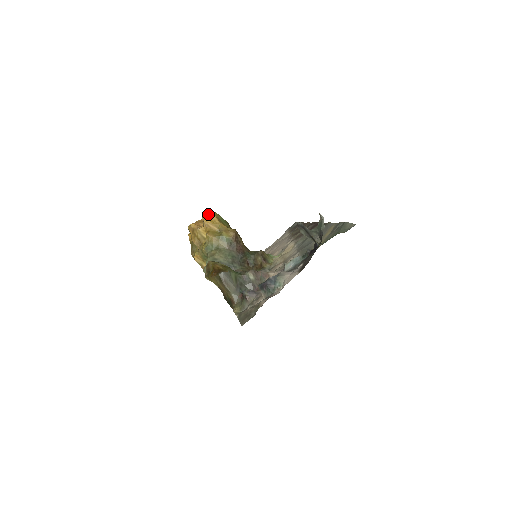
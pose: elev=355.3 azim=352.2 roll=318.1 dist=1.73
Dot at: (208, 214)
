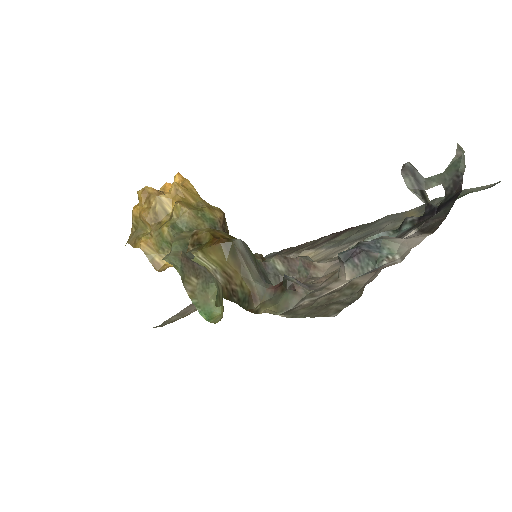
Dot at: (176, 181)
